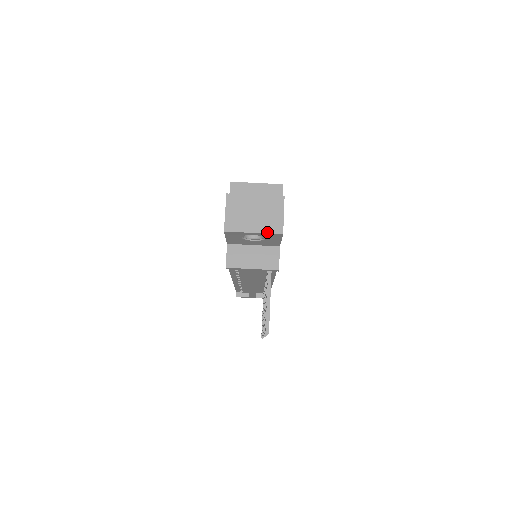
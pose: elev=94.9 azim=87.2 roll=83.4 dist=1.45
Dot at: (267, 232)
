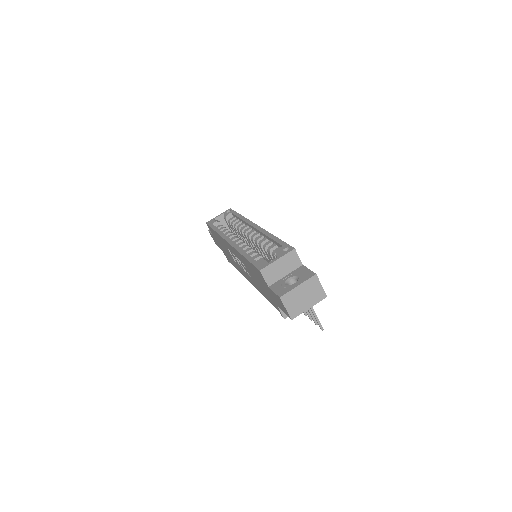
Dot at: (317, 302)
